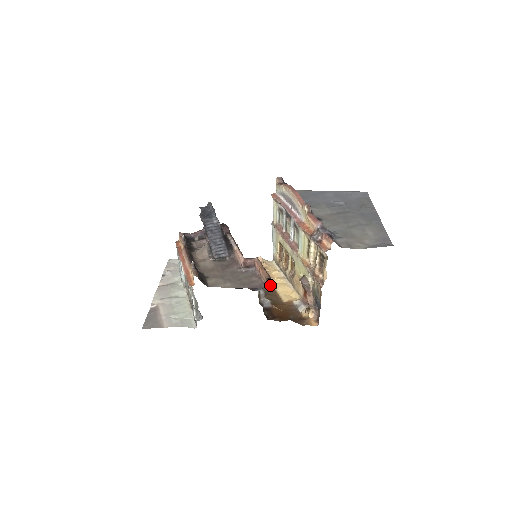
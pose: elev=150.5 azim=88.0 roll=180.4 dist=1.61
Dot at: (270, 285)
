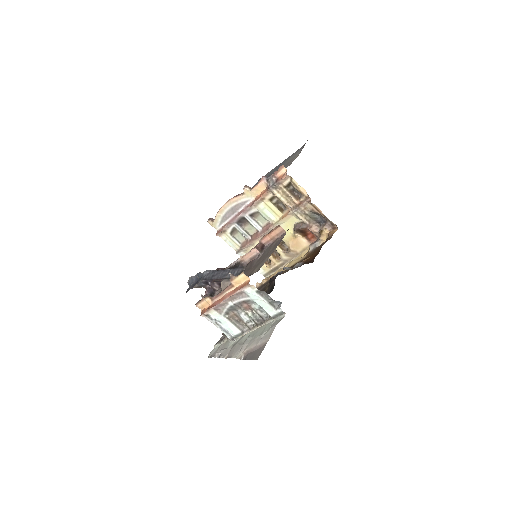
Dot at: occluded
